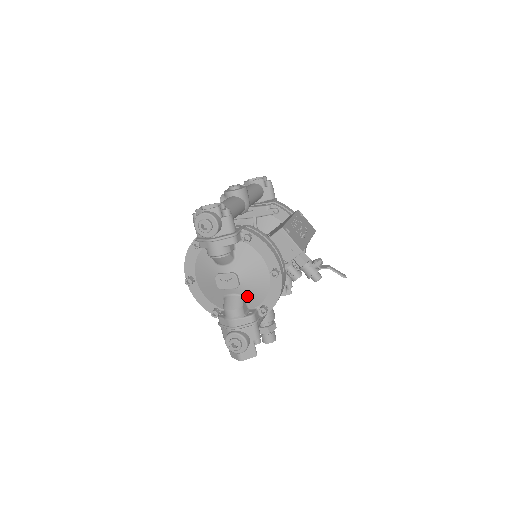
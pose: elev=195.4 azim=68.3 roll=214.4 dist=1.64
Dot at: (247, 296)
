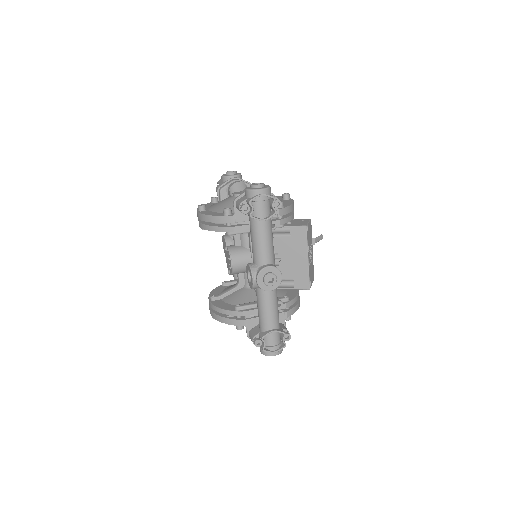
Dot at: occluded
